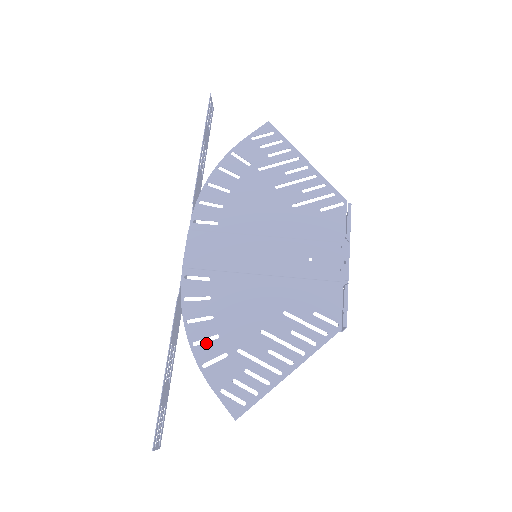
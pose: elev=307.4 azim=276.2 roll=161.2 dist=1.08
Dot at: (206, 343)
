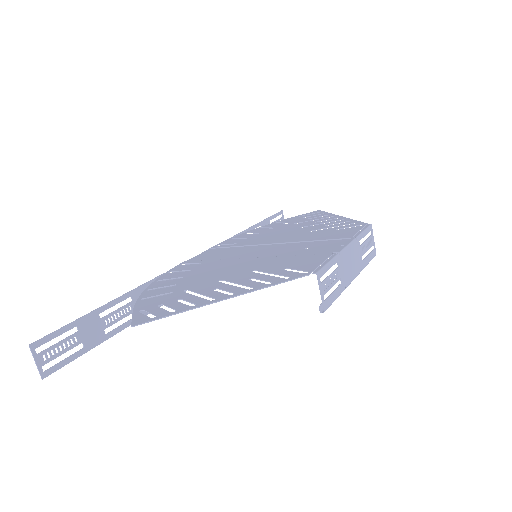
Dot at: (160, 289)
